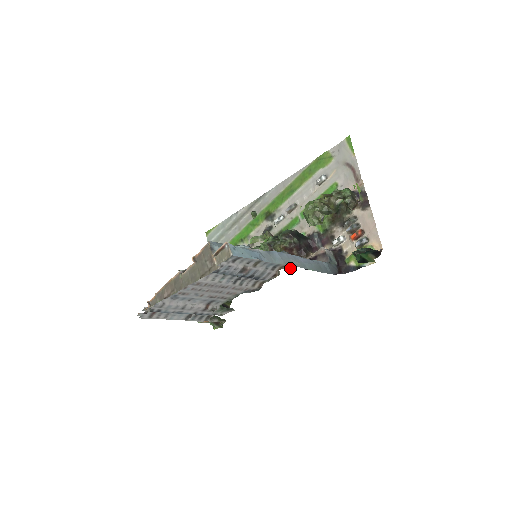
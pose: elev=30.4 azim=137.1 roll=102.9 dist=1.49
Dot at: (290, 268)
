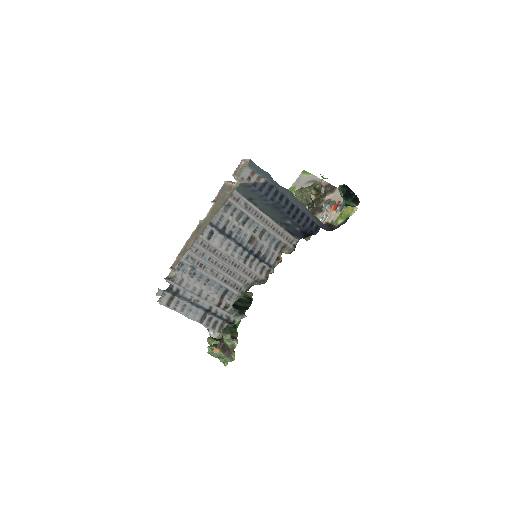
Dot at: occluded
